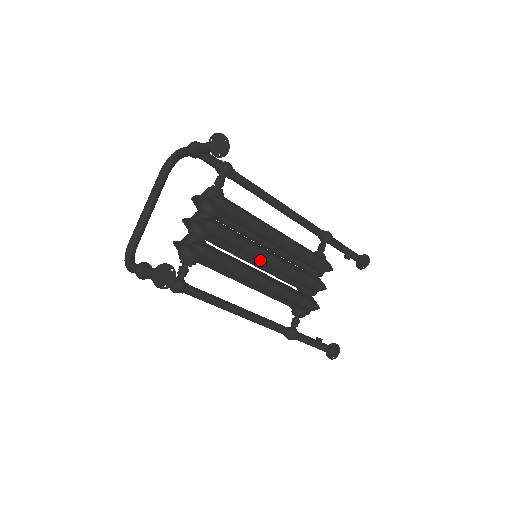
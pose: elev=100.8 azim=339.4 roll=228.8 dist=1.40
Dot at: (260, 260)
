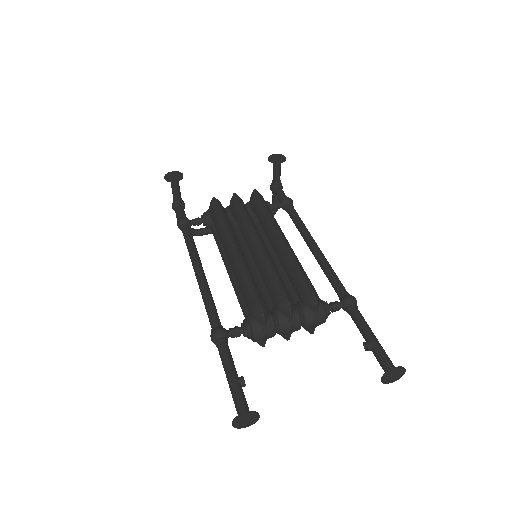
Dot at: (248, 239)
